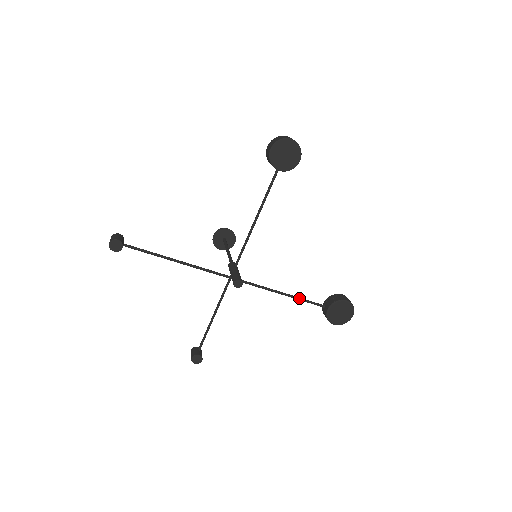
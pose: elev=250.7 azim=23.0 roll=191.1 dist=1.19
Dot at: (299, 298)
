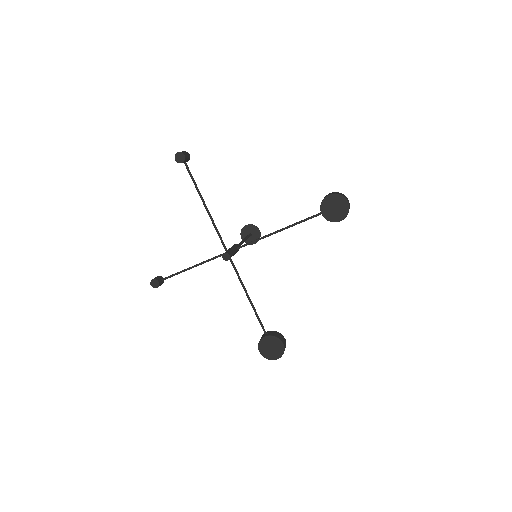
Dot at: (255, 309)
